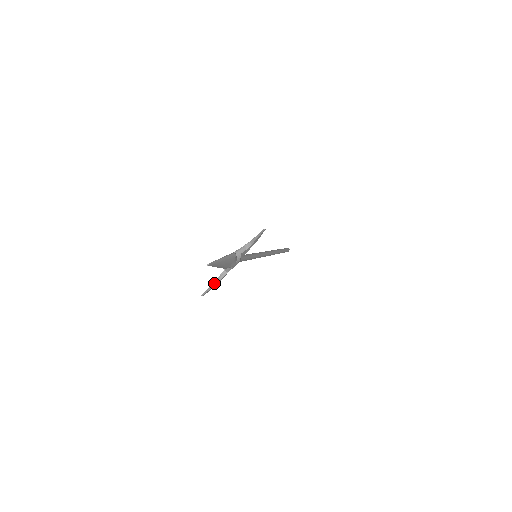
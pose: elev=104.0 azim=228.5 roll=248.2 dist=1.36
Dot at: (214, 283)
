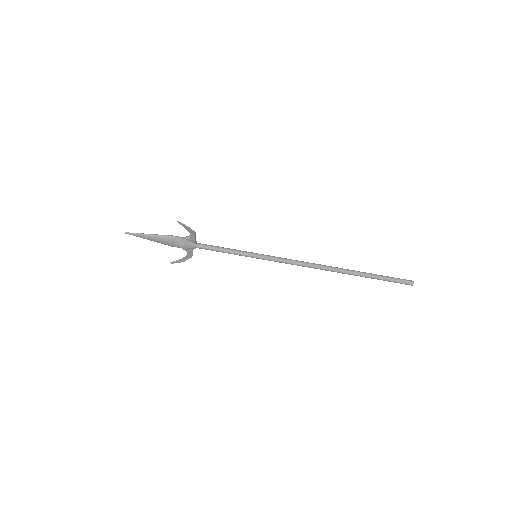
Dot at: (183, 258)
